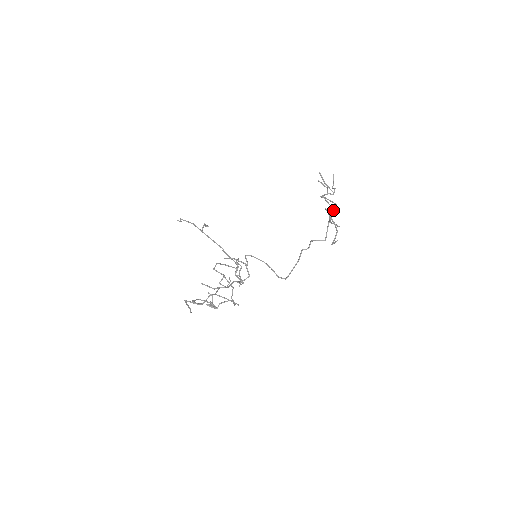
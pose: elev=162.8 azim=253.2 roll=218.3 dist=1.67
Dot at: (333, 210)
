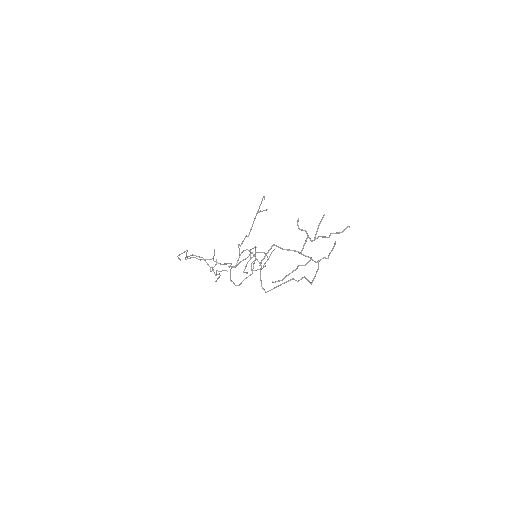
Dot at: occluded
